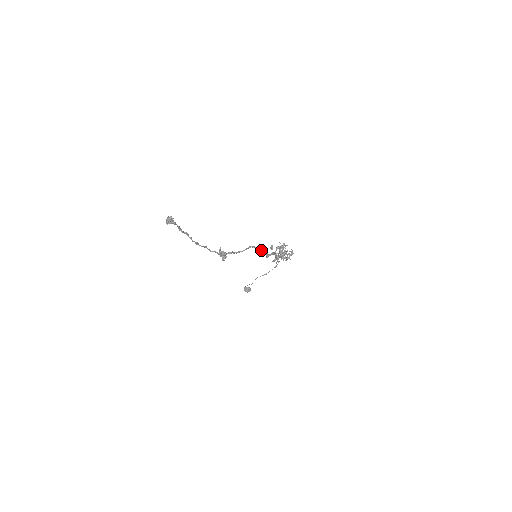
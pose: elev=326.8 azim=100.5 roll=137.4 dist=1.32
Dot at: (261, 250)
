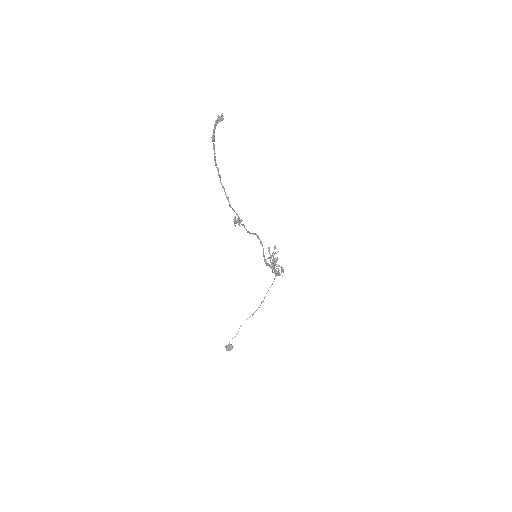
Dot at: (262, 246)
